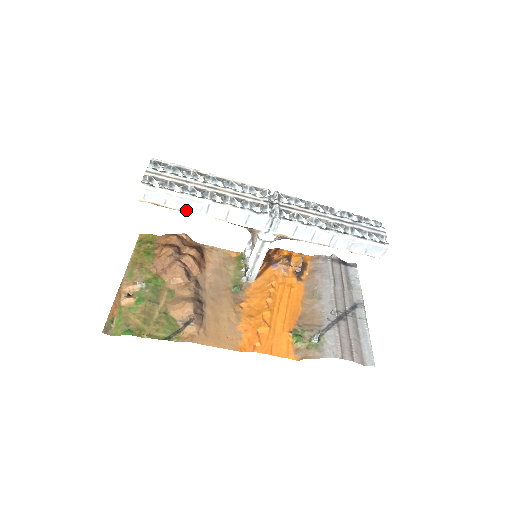
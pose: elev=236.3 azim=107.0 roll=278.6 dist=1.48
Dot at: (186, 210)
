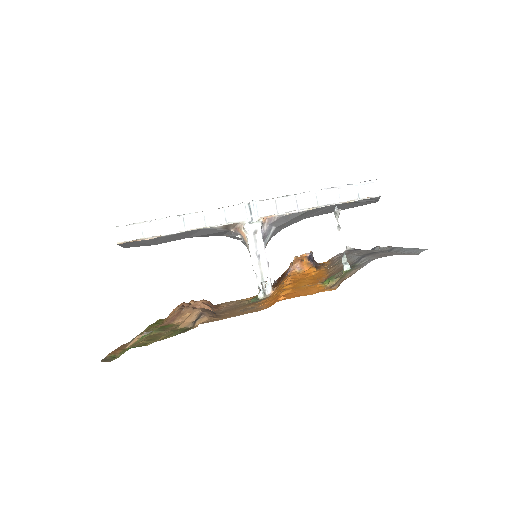
Dot at: (165, 234)
